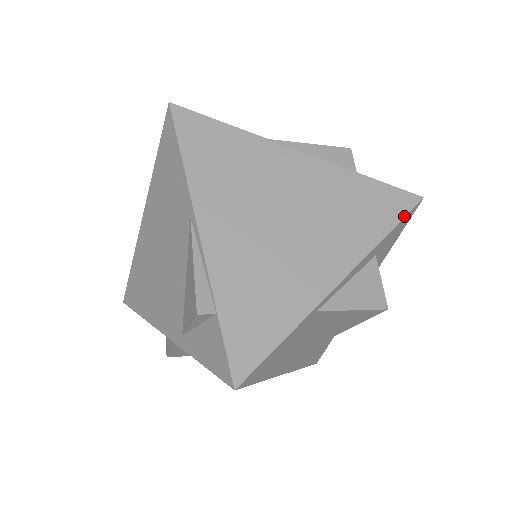
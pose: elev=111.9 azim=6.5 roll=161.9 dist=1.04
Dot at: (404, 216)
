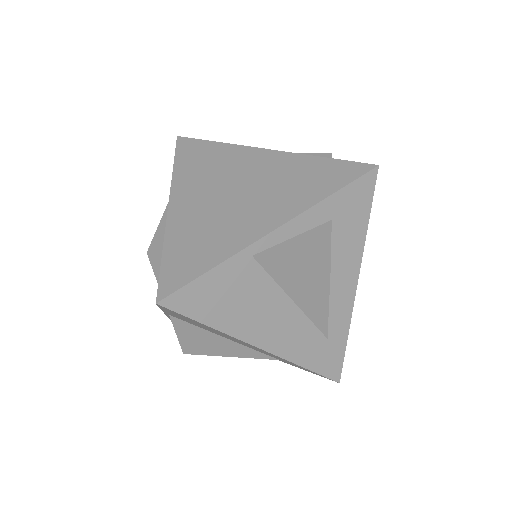
Dot at: (353, 180)
